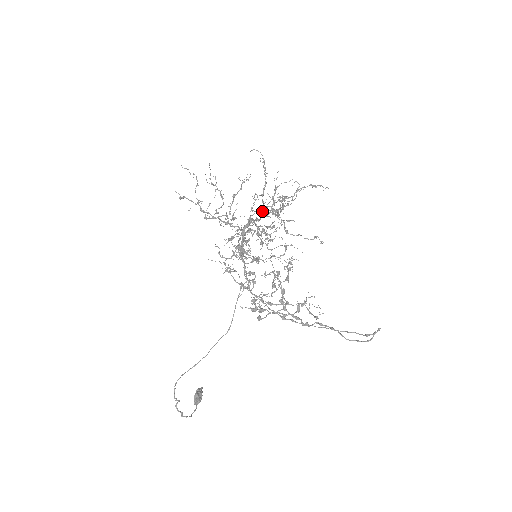
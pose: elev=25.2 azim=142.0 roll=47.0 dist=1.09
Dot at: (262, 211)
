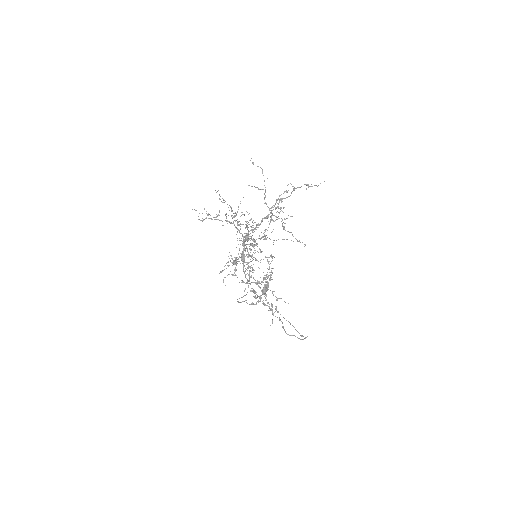
Dot at: (247, 239)
